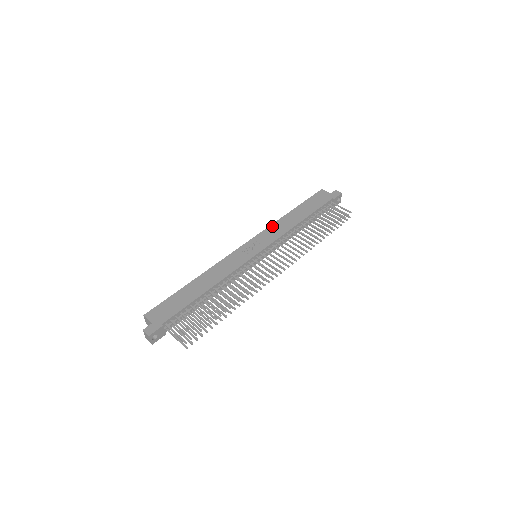
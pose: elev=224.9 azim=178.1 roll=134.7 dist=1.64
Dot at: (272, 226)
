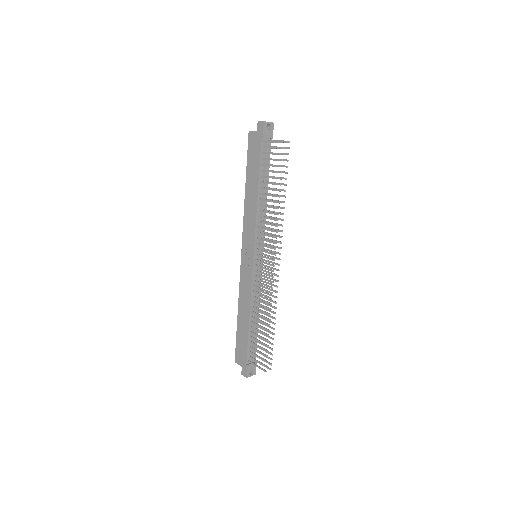
Dot at: (245, 218)
